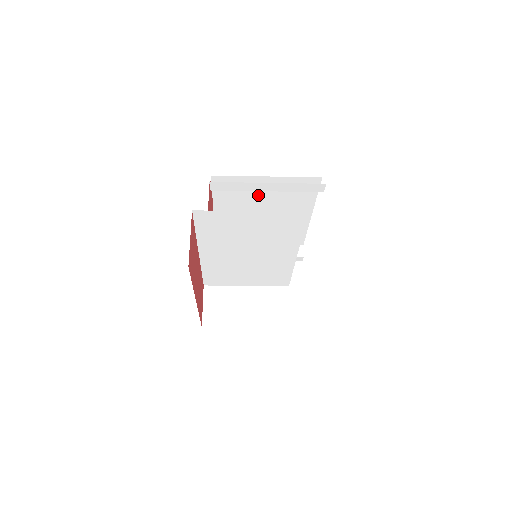
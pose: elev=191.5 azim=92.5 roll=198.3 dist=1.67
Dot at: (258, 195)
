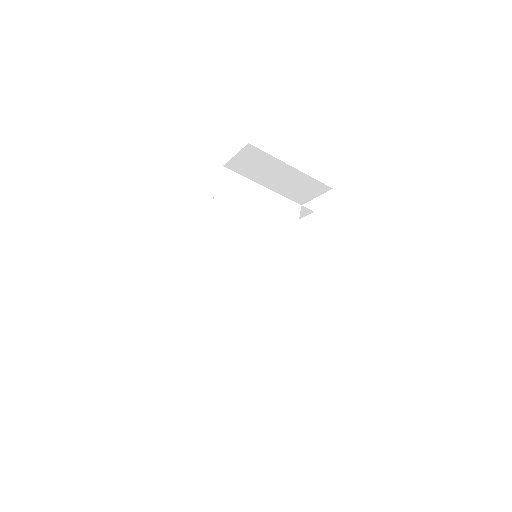
Dot at: occluded
